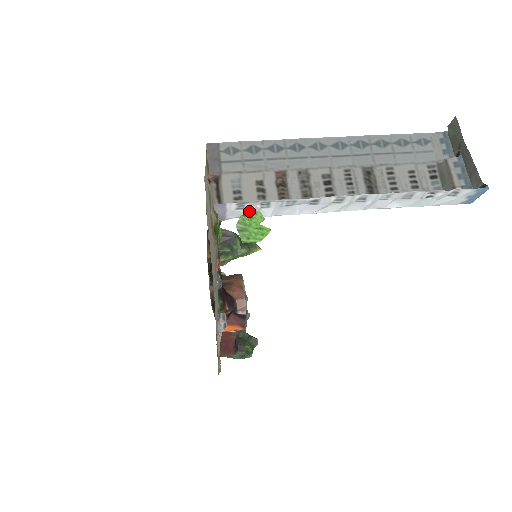
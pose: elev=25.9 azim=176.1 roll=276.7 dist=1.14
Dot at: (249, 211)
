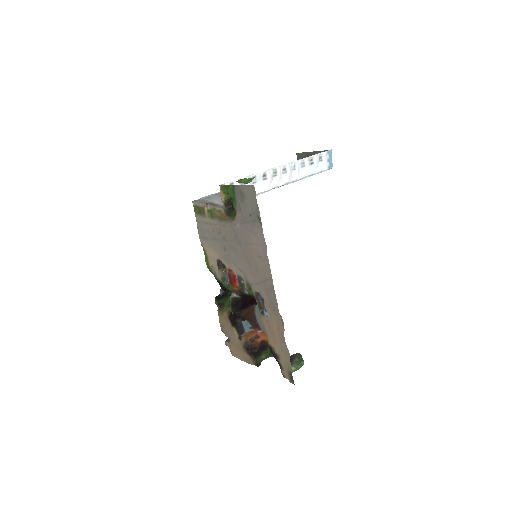
Dot at: occluded
